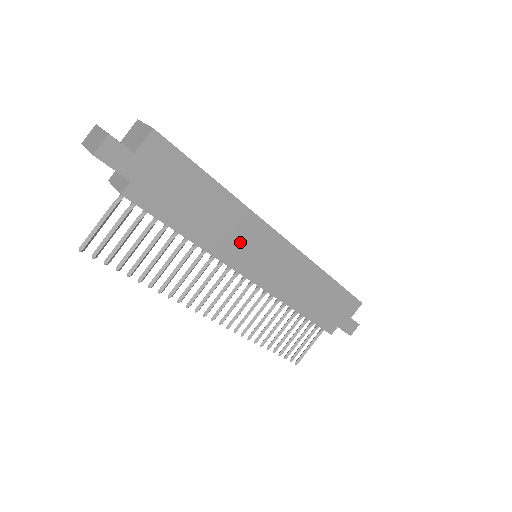
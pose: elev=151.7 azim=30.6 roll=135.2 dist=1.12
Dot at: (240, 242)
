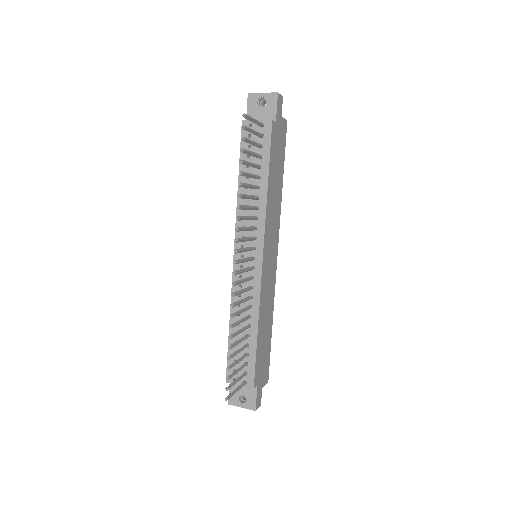
Dot at: (272, 224)
